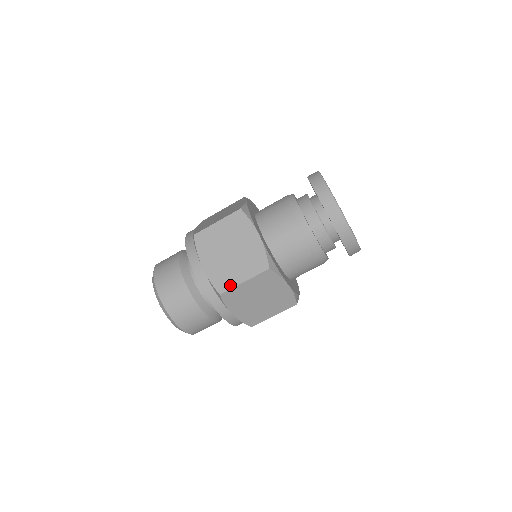
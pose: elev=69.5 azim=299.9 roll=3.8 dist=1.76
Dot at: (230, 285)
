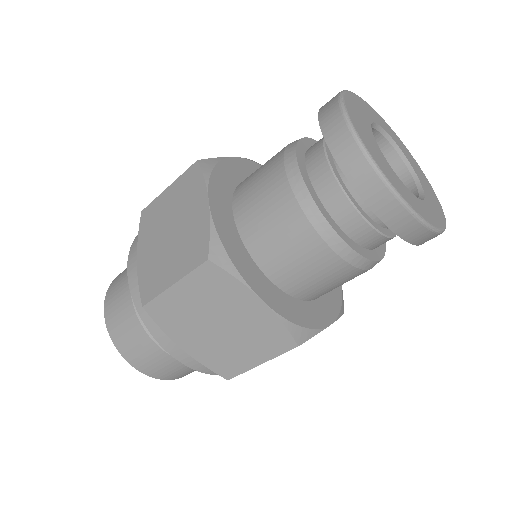
Dot at: (239, 369)
